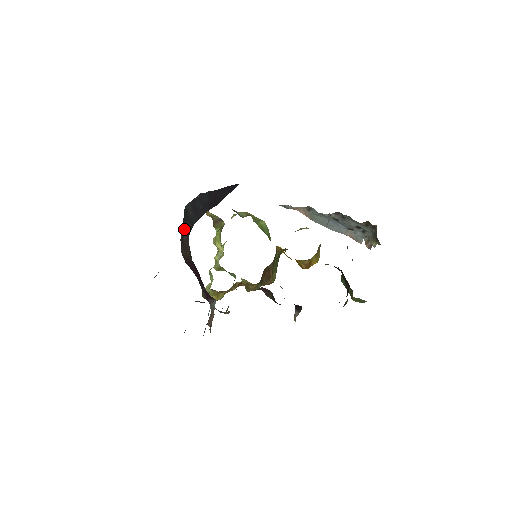
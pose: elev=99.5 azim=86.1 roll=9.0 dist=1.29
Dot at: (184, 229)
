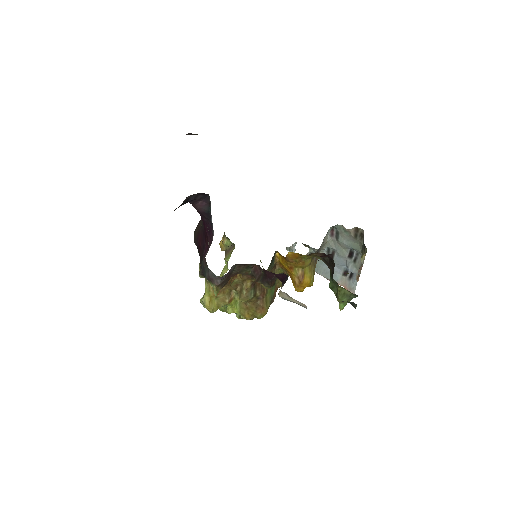
Dot at: occluded
